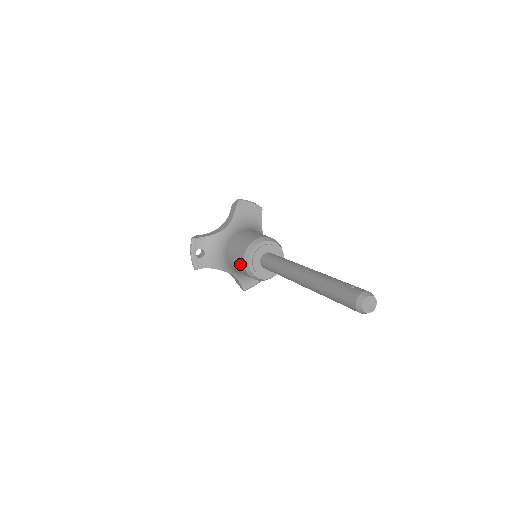
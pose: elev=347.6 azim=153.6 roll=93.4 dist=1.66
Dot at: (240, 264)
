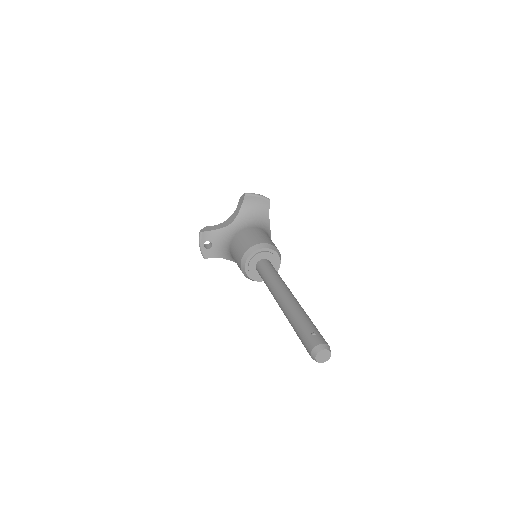
Dot at: (239, 266)
